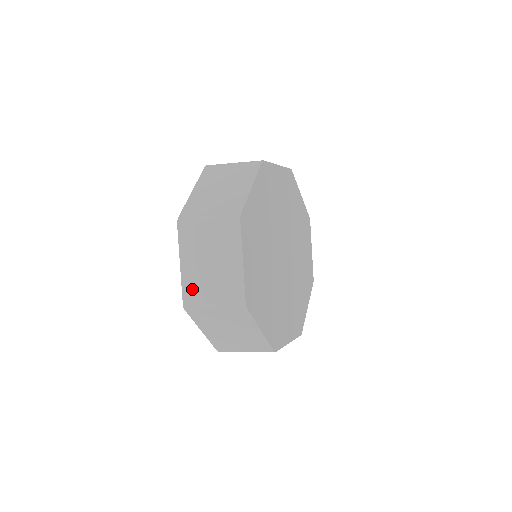
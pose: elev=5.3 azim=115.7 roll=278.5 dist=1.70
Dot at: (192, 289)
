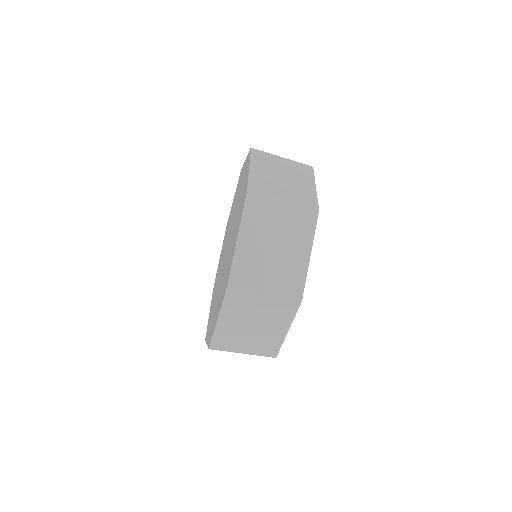
Dot at: (260, 183)
